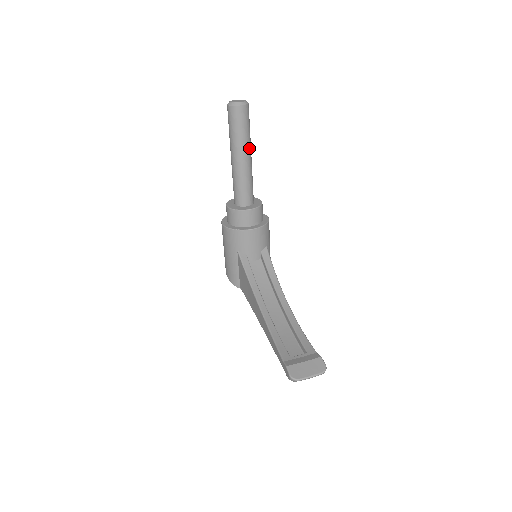
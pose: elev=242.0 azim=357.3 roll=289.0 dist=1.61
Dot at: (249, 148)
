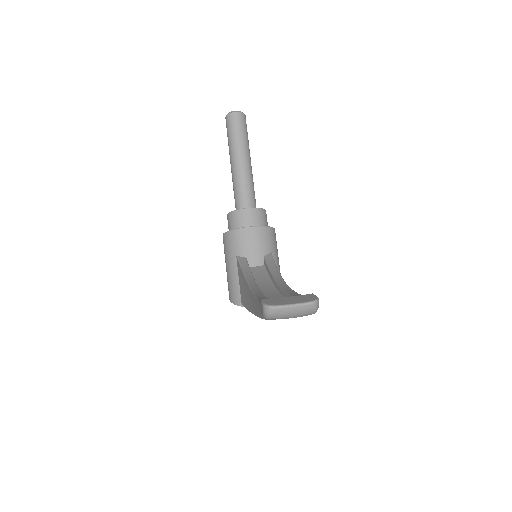
Dot at: (247, 152)
